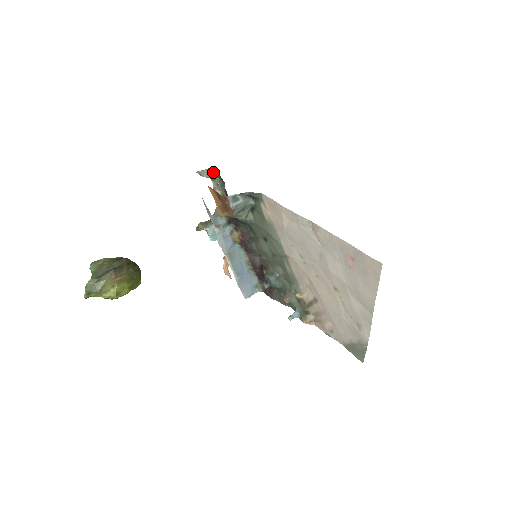
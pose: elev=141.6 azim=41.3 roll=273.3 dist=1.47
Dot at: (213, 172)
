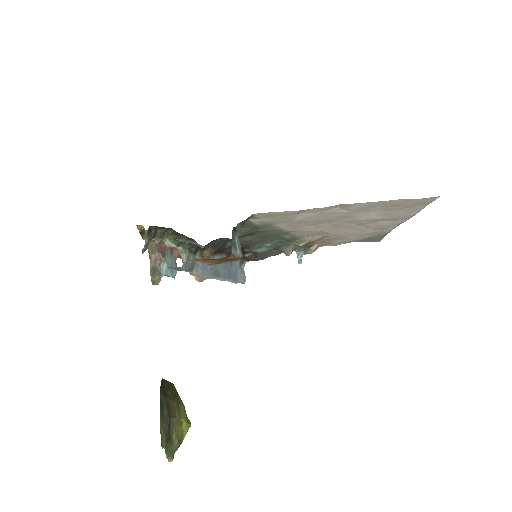
Dot at: (150, 232)
